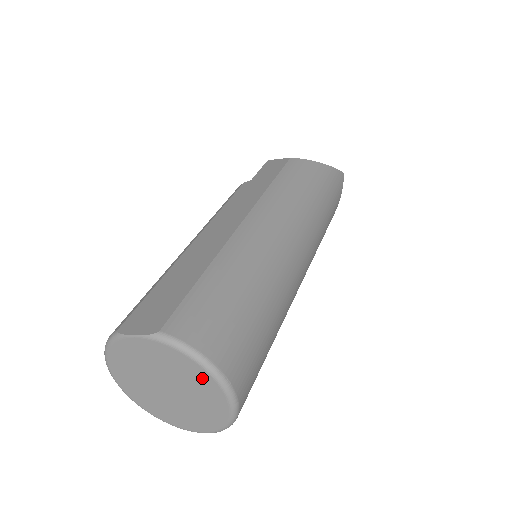
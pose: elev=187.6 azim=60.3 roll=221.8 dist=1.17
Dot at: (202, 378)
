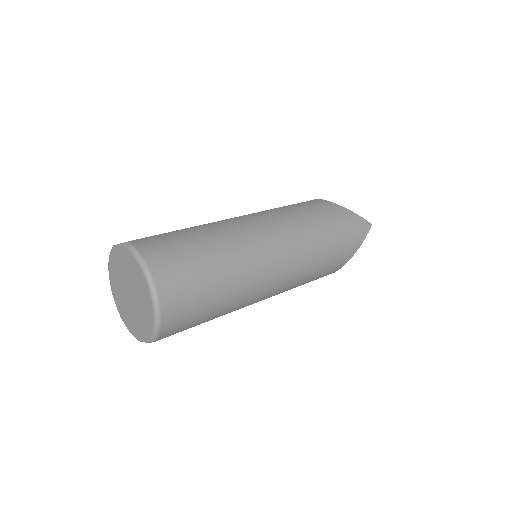
Dot at: (141, 279)
